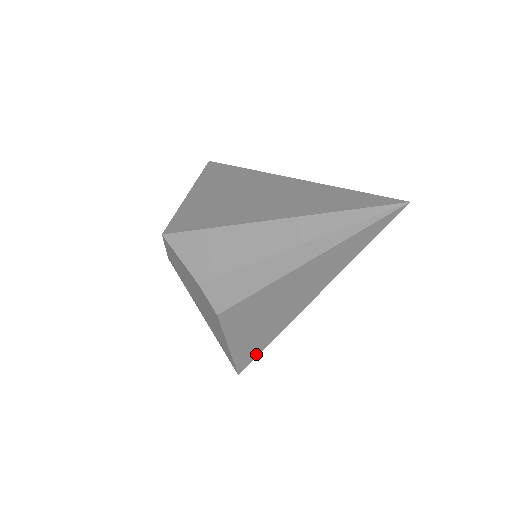
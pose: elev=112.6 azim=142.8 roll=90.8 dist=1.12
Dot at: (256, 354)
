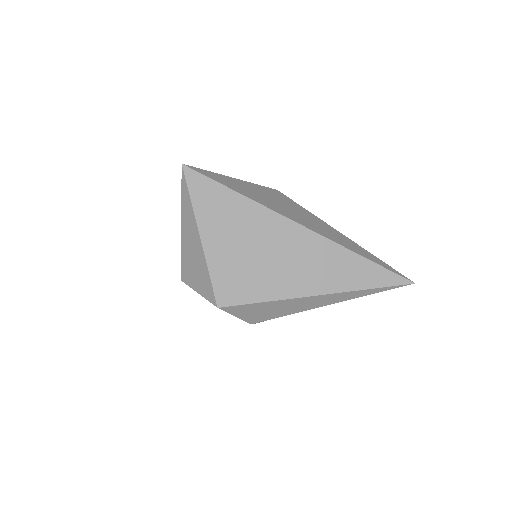
Dot at: occluded
